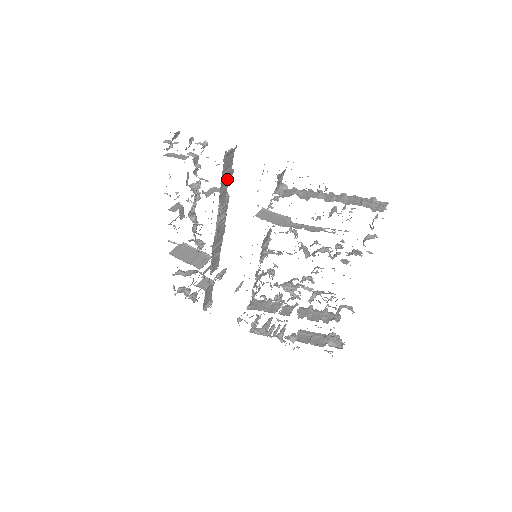
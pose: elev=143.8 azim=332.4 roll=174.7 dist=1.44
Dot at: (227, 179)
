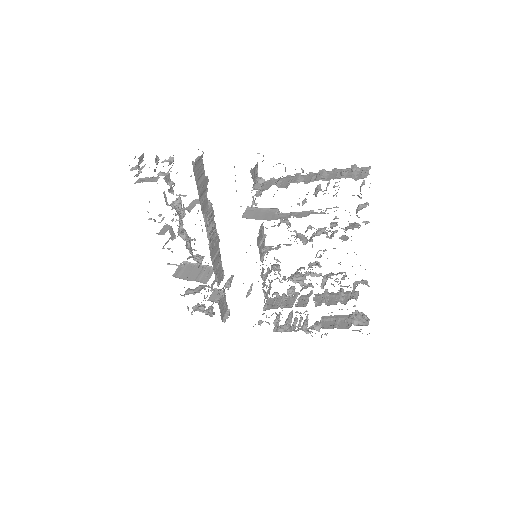
Dot at: (204, 188)
